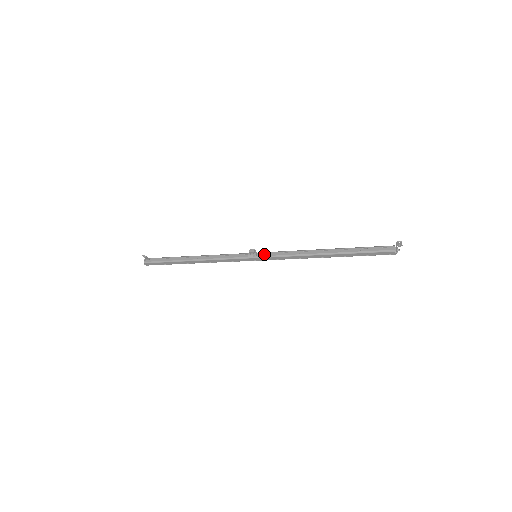
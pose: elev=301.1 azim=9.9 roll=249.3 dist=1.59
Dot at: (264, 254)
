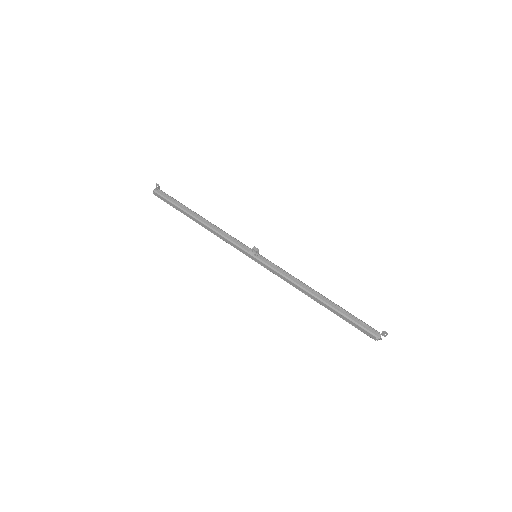
Dot at: (264, 259)
